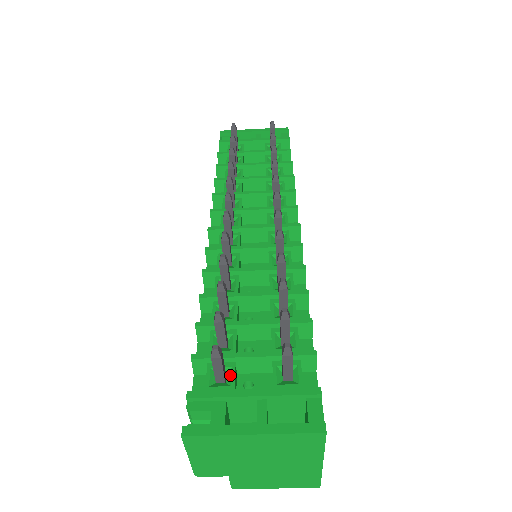
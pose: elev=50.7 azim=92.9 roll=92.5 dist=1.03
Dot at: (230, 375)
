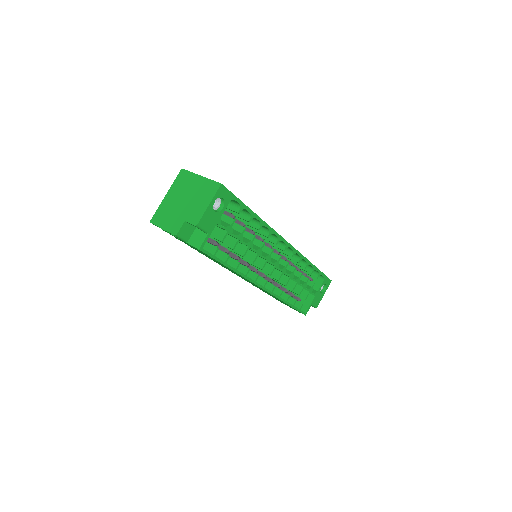
Dot at: occluded
